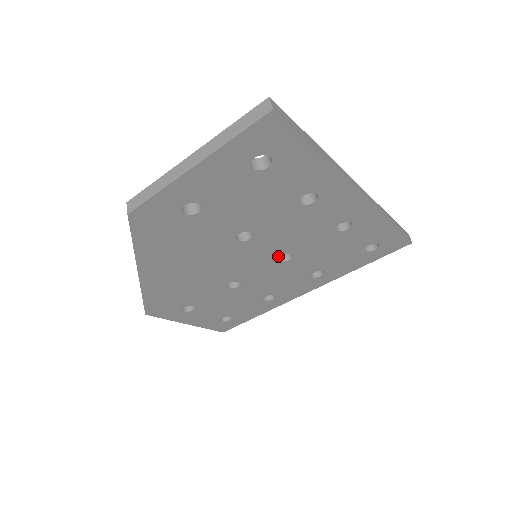
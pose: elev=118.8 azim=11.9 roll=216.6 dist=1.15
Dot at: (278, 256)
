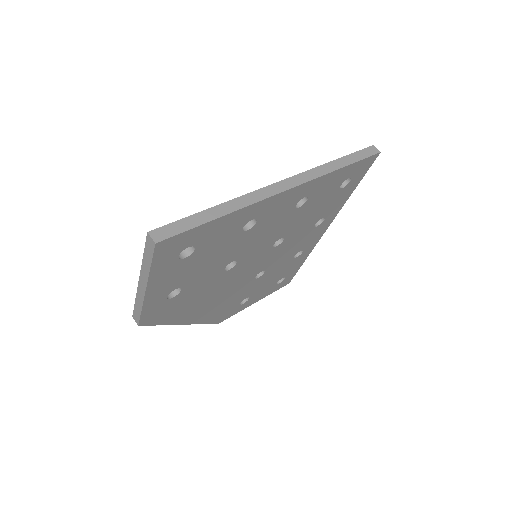
Dot at: (272, 247)
